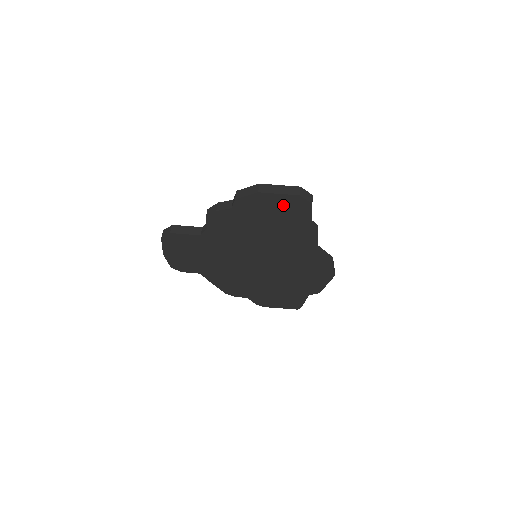
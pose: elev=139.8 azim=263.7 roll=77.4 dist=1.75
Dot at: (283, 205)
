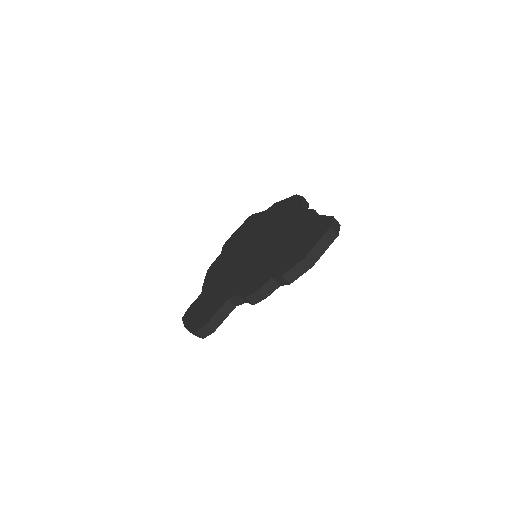
Dot at: occluded
